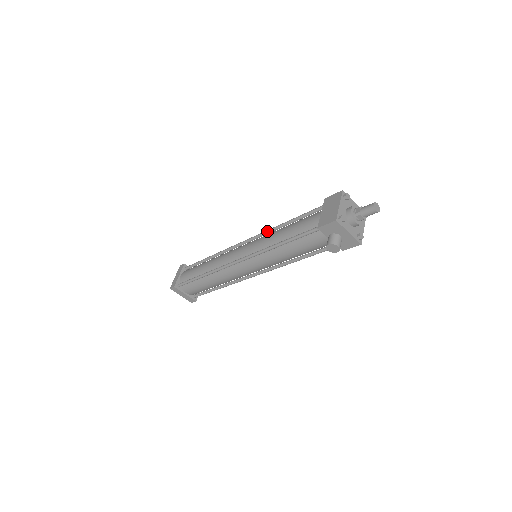
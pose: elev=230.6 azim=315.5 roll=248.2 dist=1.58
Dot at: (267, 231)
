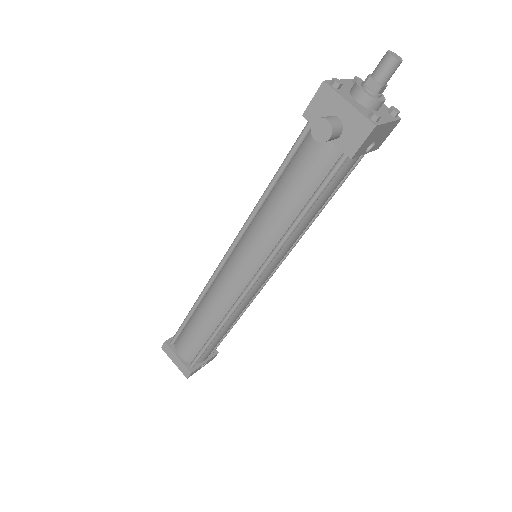
Dot at: occluded
